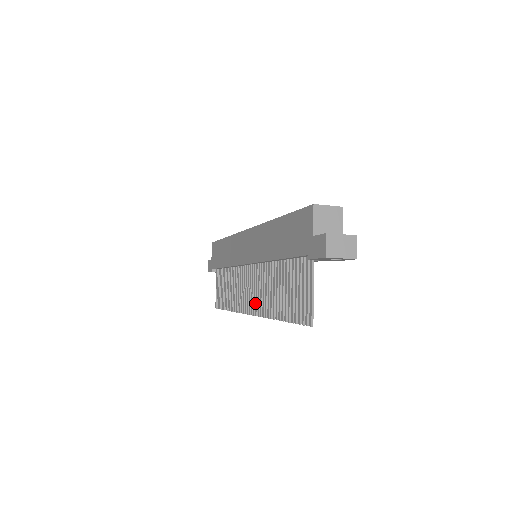
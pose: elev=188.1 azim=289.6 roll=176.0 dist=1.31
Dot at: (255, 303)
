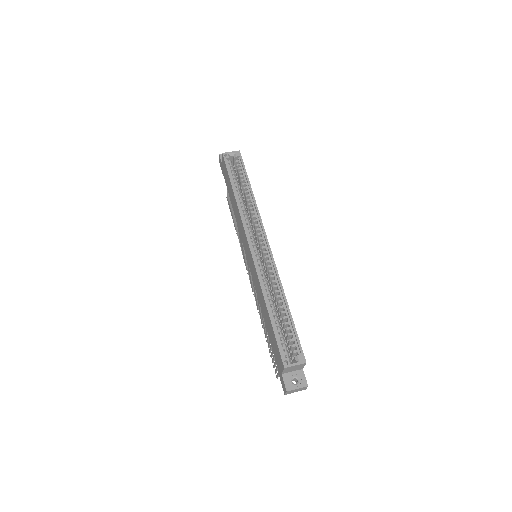
Dot at: occluded
